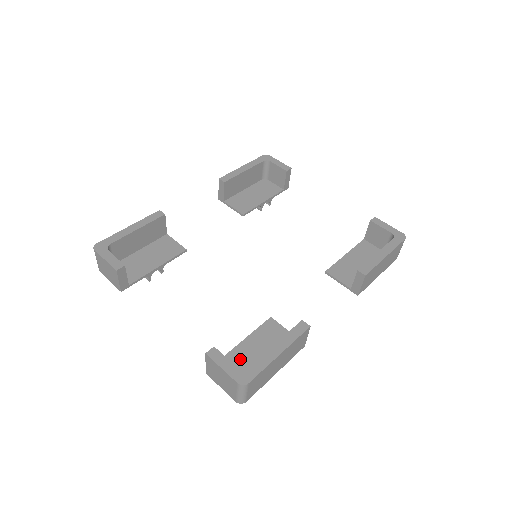
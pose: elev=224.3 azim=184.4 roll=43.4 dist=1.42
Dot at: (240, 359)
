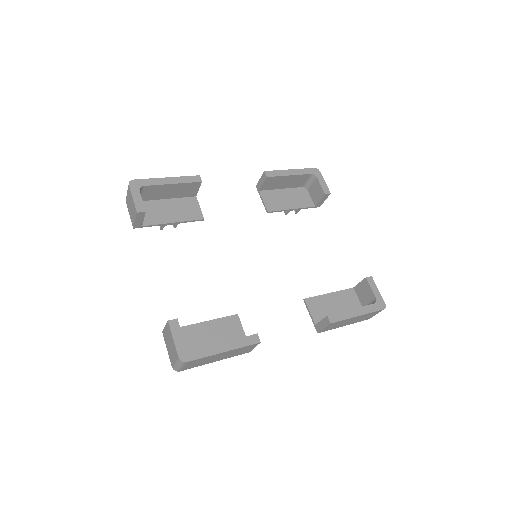
Dot at: (194, 335)
